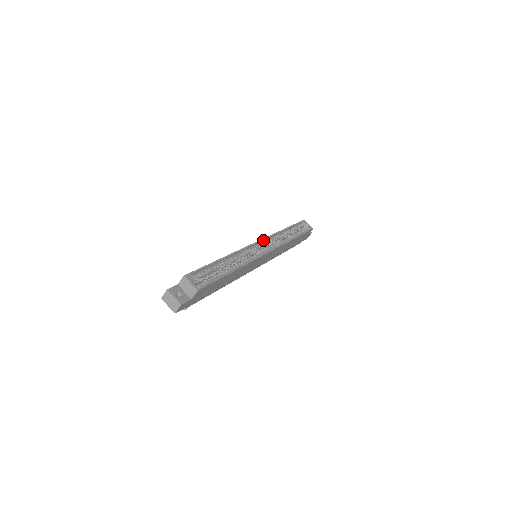
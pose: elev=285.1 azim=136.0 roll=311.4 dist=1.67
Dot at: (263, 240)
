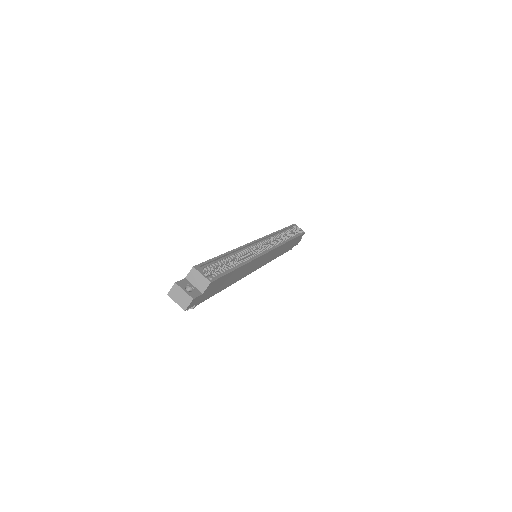
Dot at: (262, 239)
